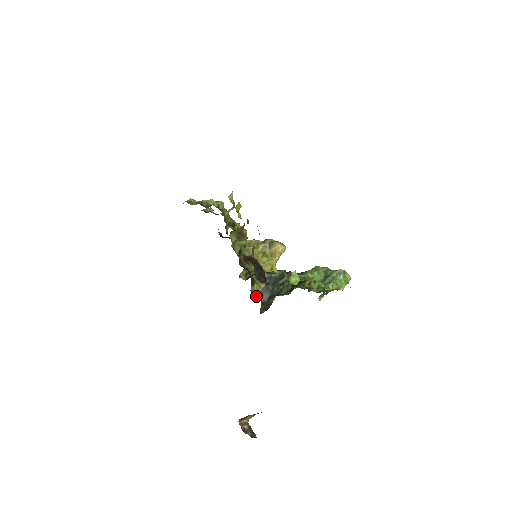
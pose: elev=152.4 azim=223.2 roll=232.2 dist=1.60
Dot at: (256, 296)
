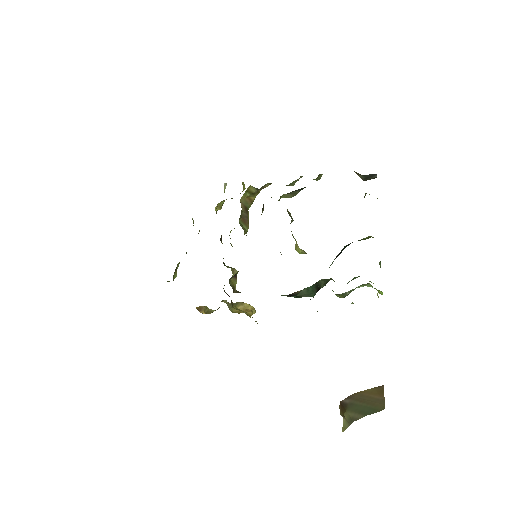
Dot at: occluded
